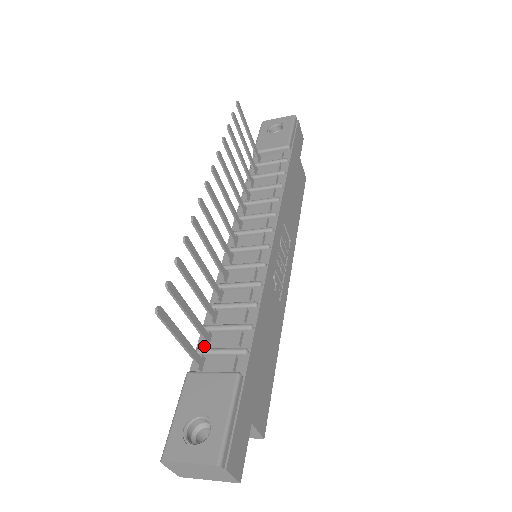
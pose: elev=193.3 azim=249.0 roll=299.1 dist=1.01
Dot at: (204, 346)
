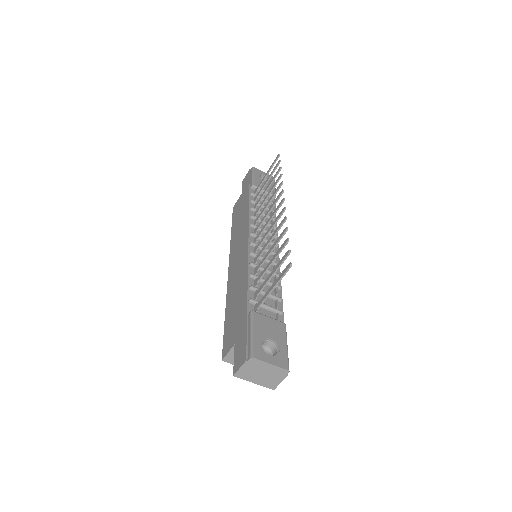
Dot at: (253, 299)
